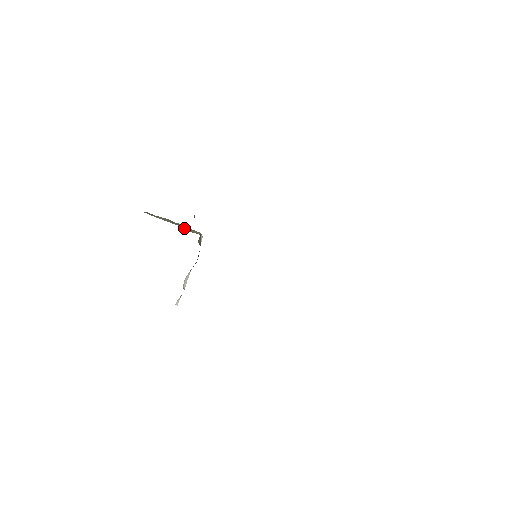
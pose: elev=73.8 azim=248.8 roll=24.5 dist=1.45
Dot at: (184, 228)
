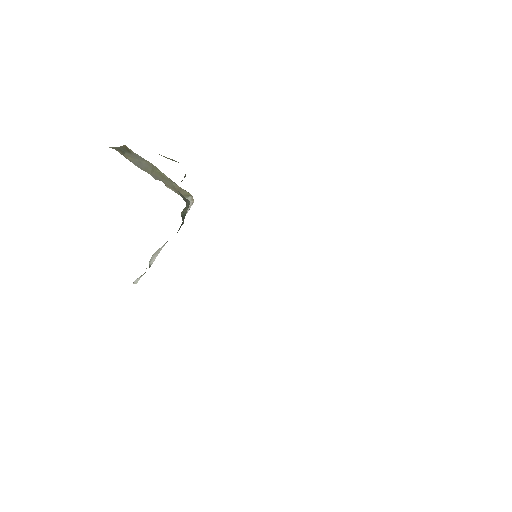
Dot at: (169, 185)
